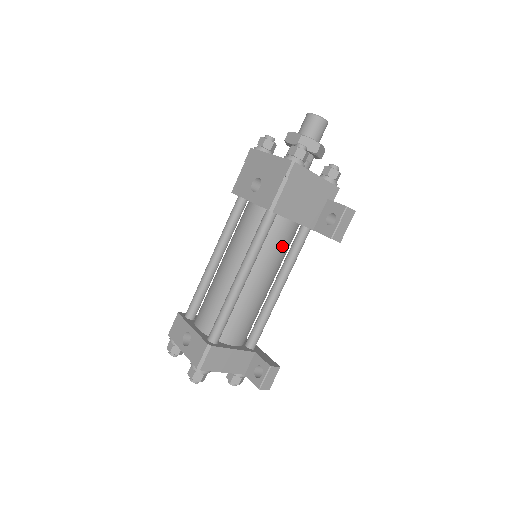
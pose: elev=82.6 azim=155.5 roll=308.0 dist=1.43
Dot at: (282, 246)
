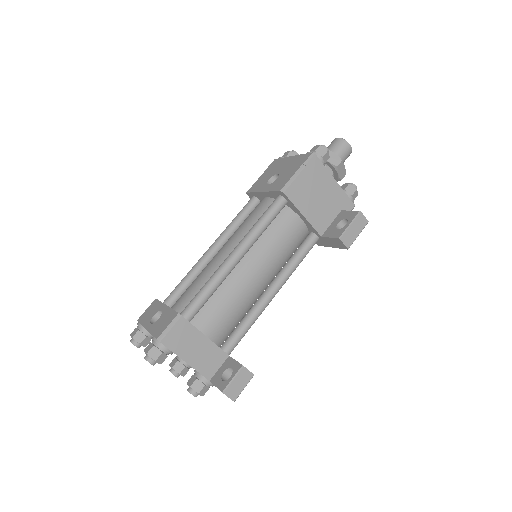
Dot at: (286, 242)
